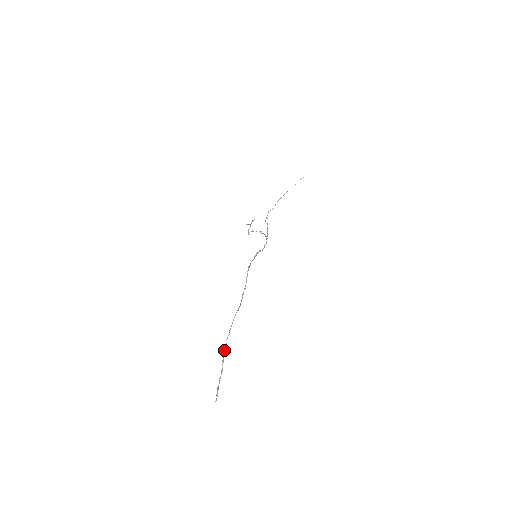
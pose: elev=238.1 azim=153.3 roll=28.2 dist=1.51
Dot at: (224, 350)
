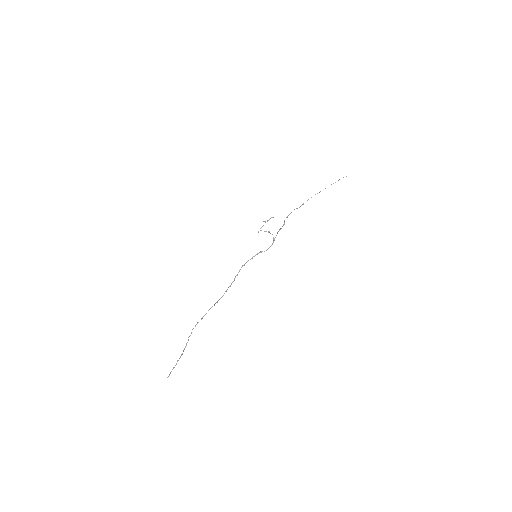
Dot at: occluded
